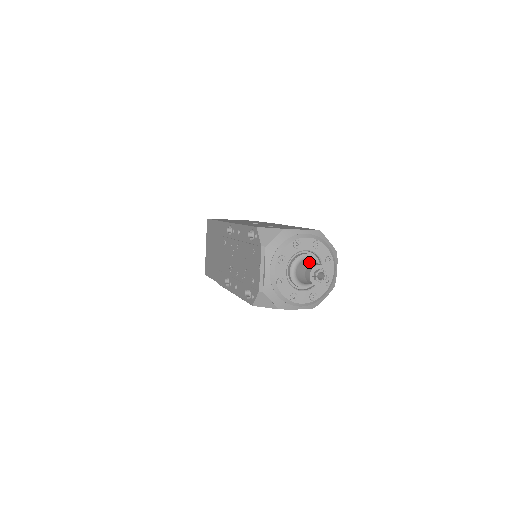
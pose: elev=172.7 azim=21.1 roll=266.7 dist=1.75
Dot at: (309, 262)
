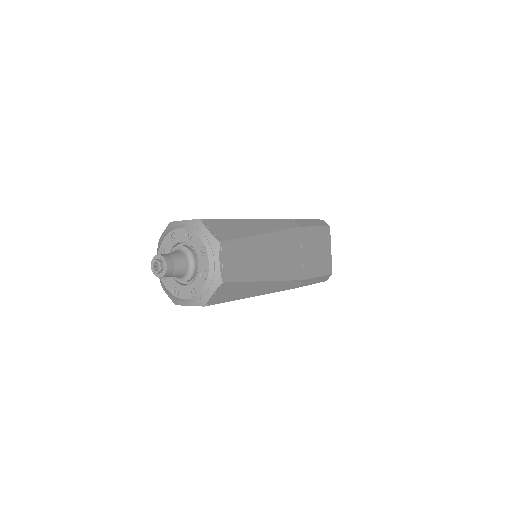
Dot at: occluded
